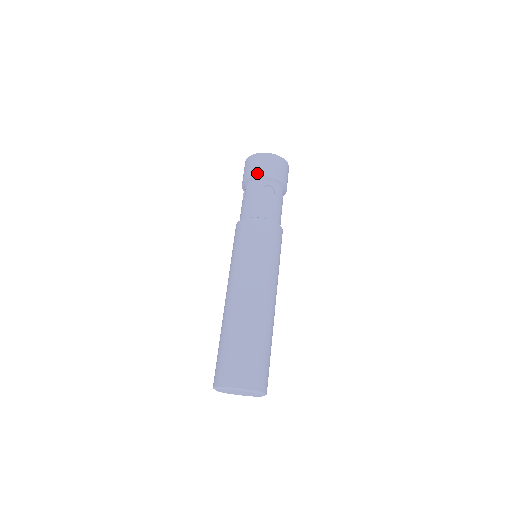
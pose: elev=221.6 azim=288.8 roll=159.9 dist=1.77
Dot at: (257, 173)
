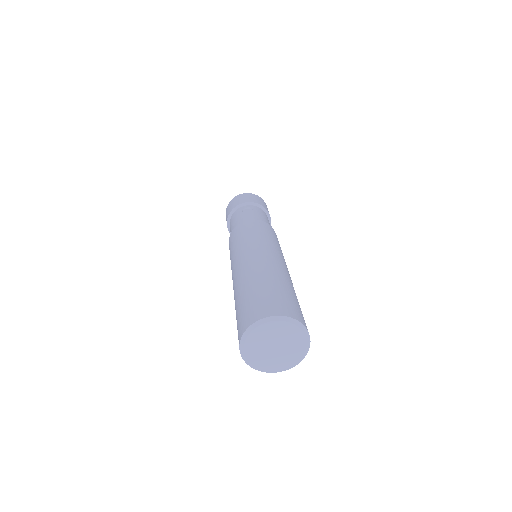
Dot at: (233, 207)
